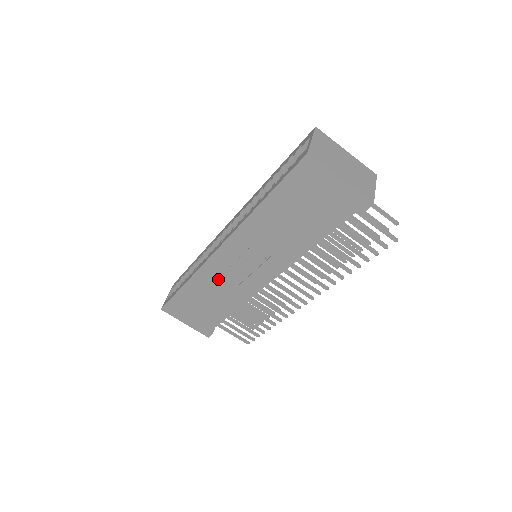
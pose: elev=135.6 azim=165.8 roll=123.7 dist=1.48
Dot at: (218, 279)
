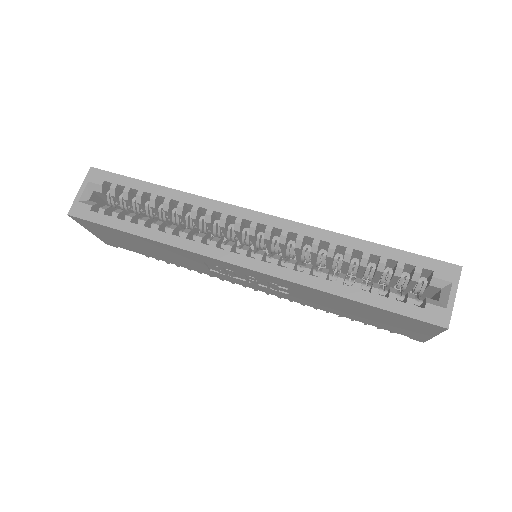
Dot at: (197, 260)
